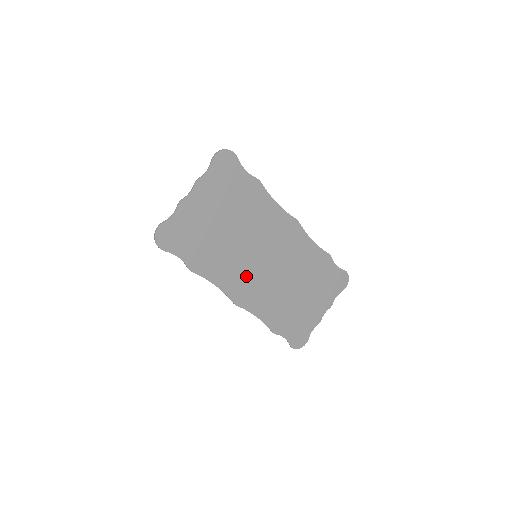
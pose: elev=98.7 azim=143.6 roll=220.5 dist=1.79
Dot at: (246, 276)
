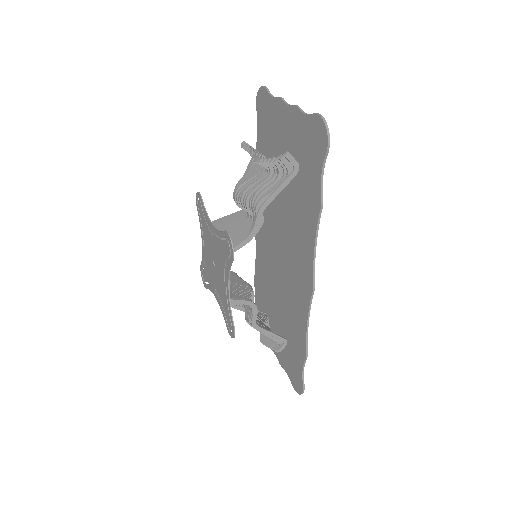
Dot at: (296, 255)
